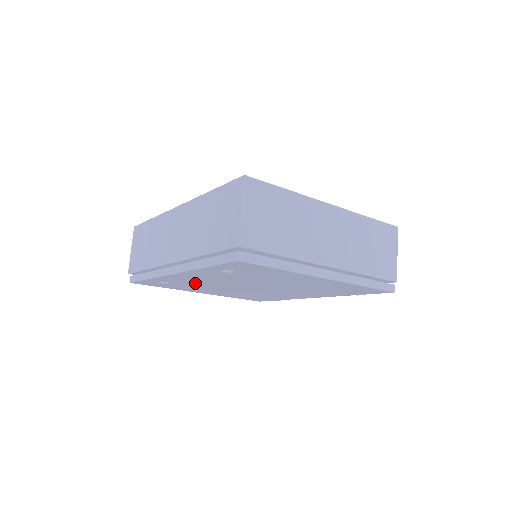
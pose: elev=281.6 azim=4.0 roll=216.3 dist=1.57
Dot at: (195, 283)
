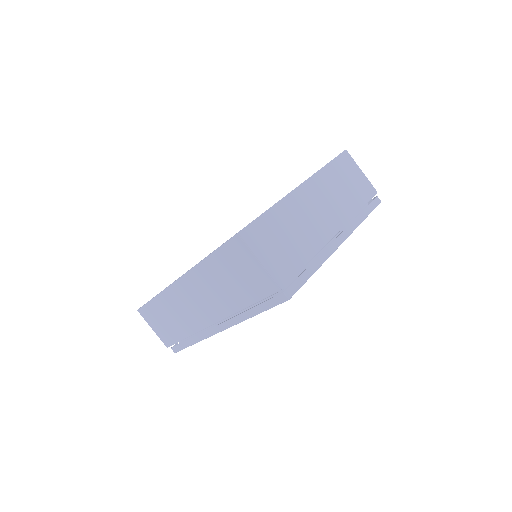
Dot at: occluded
